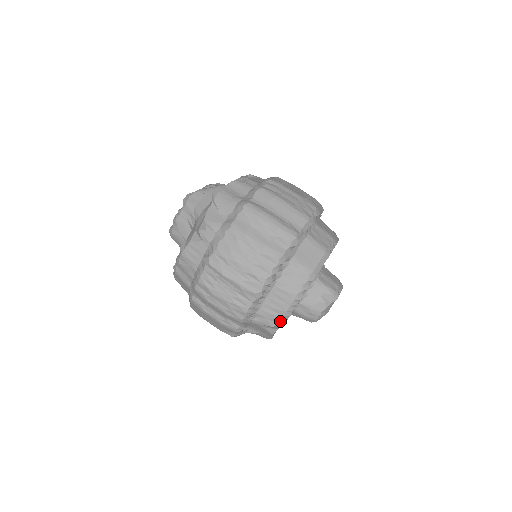
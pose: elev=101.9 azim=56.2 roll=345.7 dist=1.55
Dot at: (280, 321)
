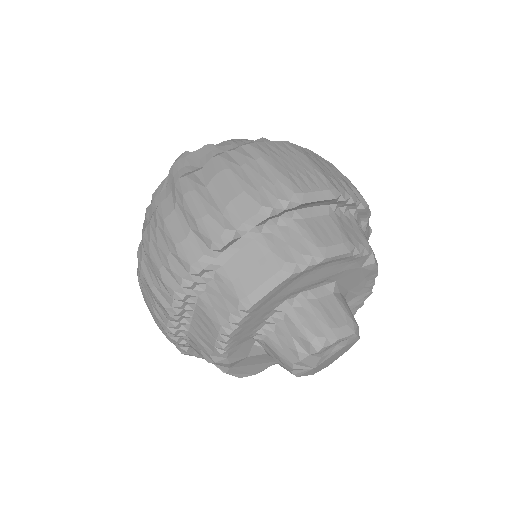
Dot at: (213, 357)
